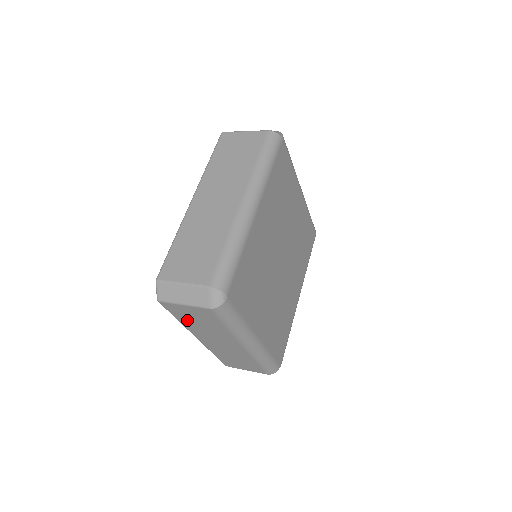
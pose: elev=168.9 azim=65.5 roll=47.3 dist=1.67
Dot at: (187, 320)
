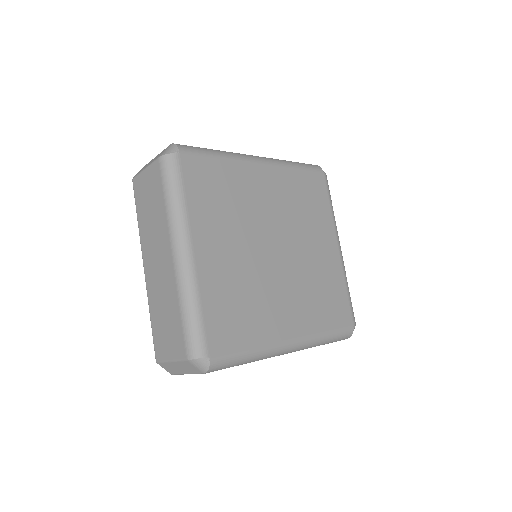
Dot at: (143, 212)
